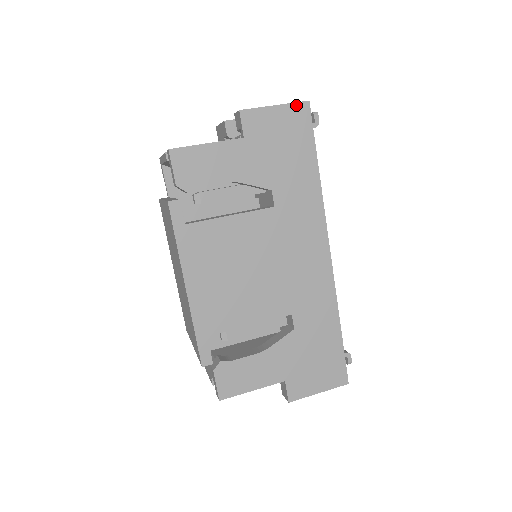
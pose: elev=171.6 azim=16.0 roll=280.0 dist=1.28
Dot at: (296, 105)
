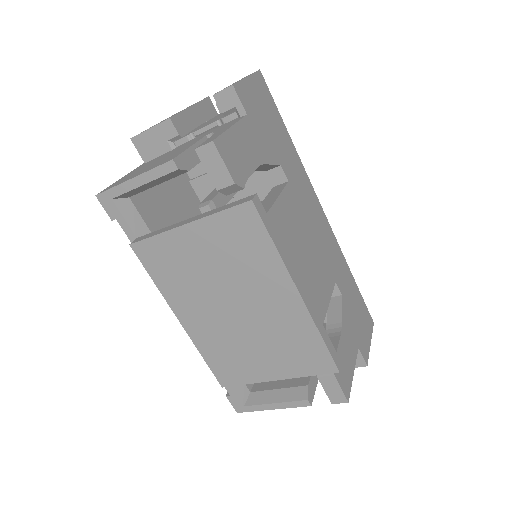
Dot at: (256, 75)
